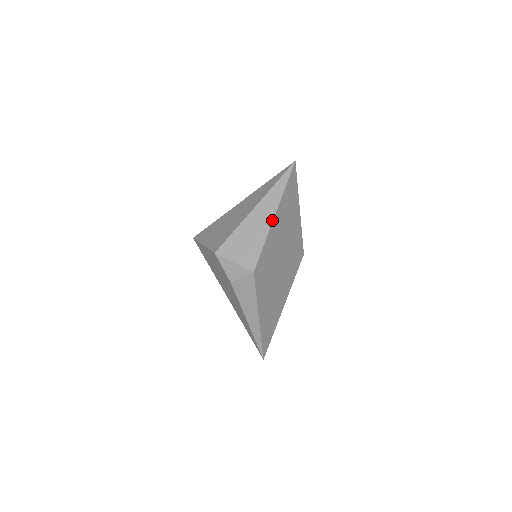
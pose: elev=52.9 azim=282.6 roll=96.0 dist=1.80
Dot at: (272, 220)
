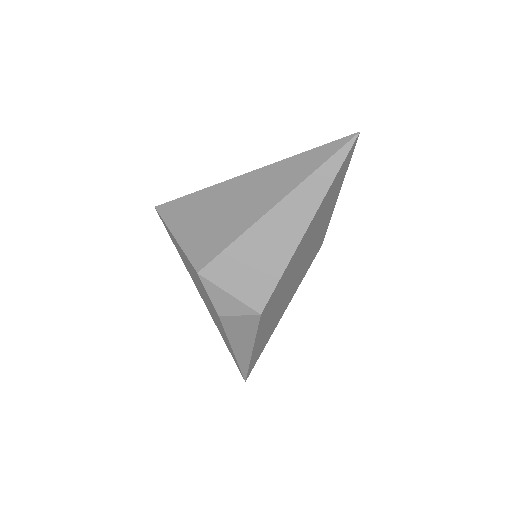
Dot at: (303, 234)
